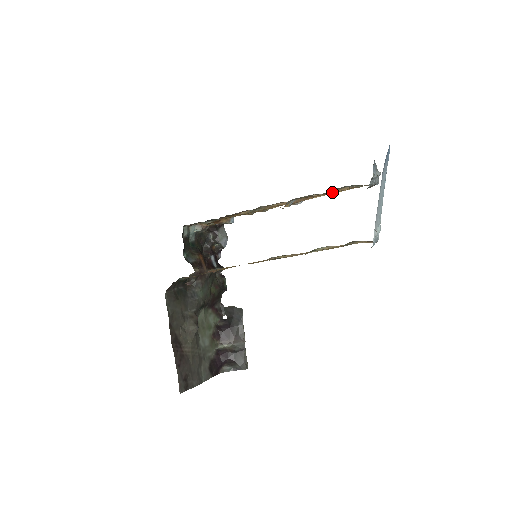
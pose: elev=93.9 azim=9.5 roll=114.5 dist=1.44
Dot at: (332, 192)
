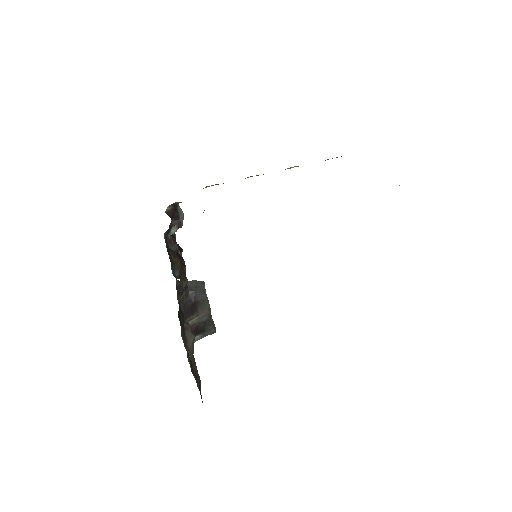
Dot at: occluded
